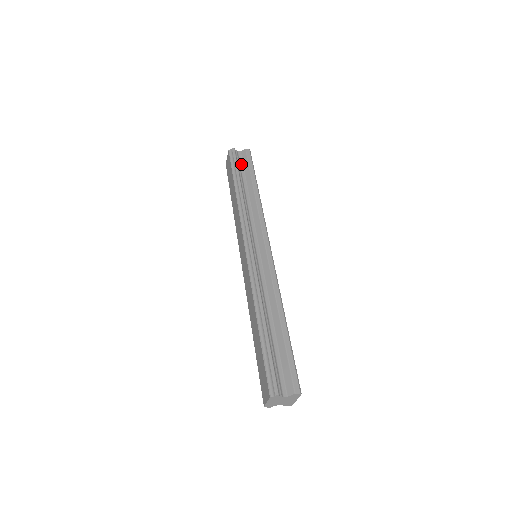
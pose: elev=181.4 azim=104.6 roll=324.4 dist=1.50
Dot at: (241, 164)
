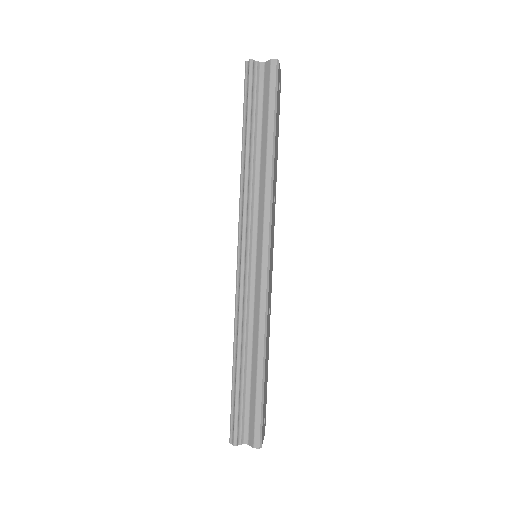
Dot at: (260, 92)
